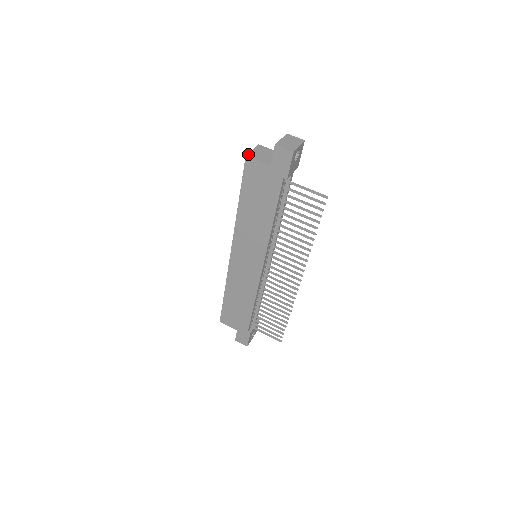
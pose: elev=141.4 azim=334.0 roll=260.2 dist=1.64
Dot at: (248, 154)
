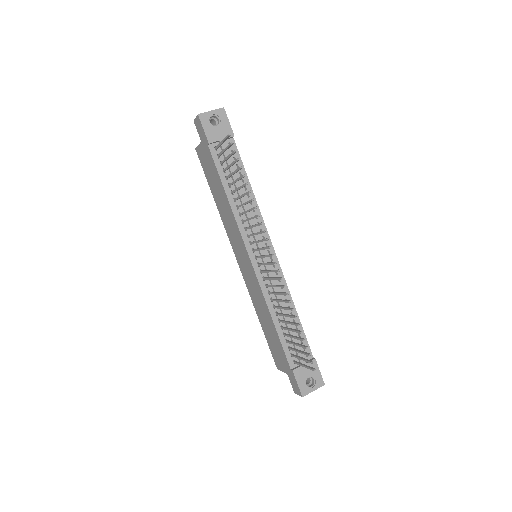
Dot at: occluded
